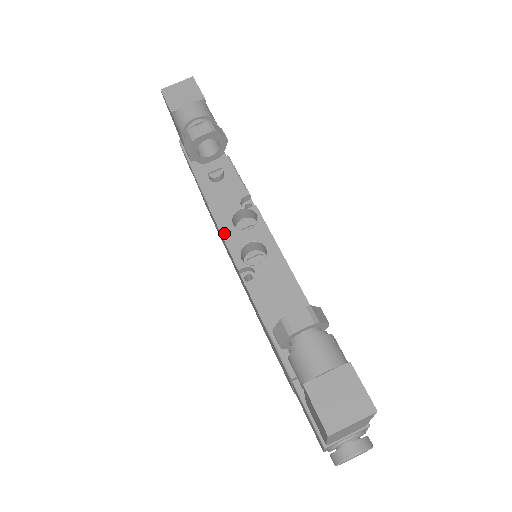
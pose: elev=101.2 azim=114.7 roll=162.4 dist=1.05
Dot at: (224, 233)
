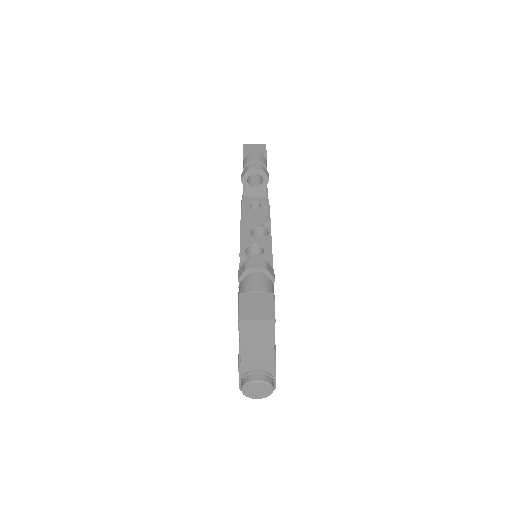
Dot at: (242, 235)
